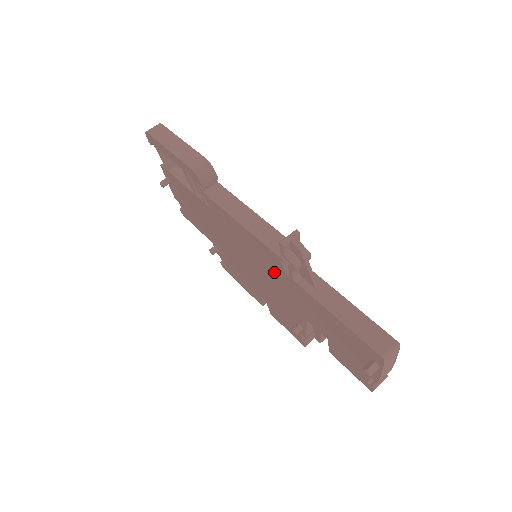
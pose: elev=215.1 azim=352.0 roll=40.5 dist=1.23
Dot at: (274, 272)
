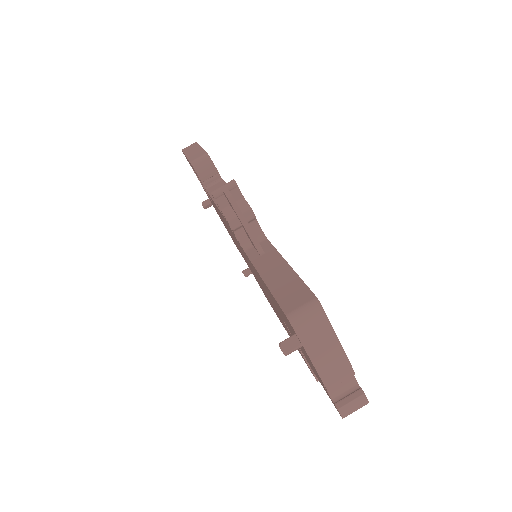
Dot at: (245, 255)
